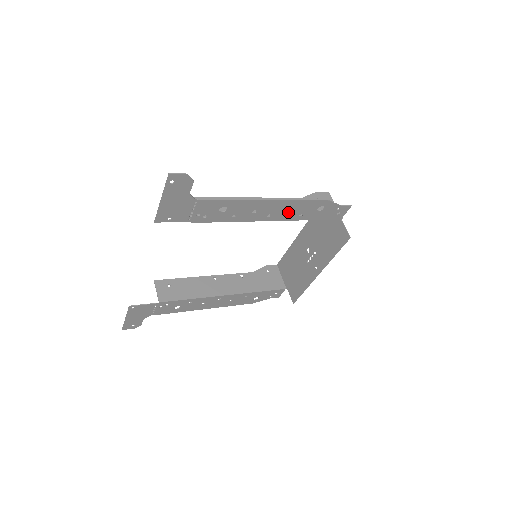
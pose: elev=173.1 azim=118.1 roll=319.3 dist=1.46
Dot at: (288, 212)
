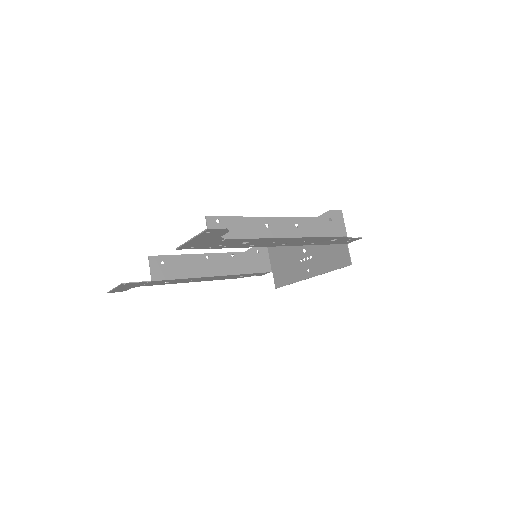
Dot at: (303, 242)
